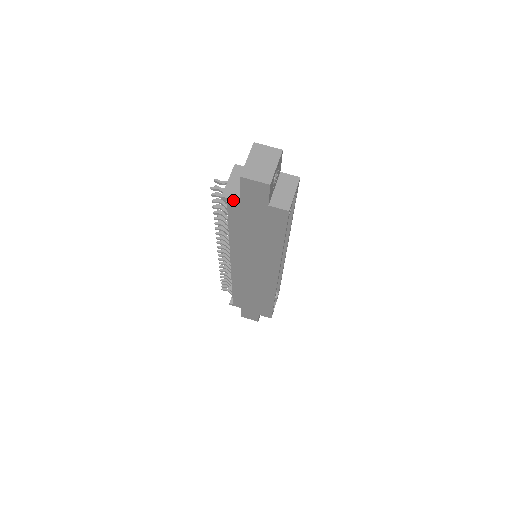
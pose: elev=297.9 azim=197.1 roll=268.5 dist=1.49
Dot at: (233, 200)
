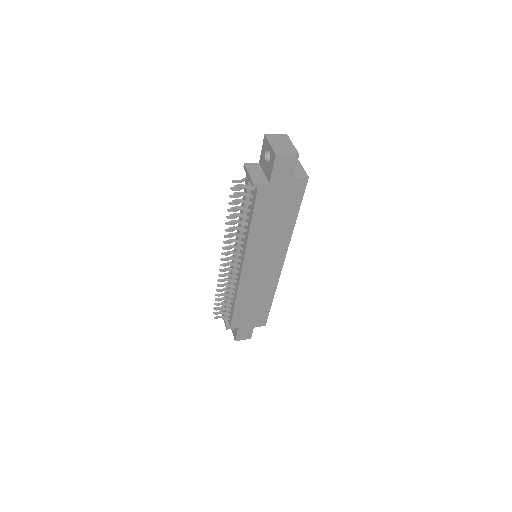
Dot at: (263, 184)
